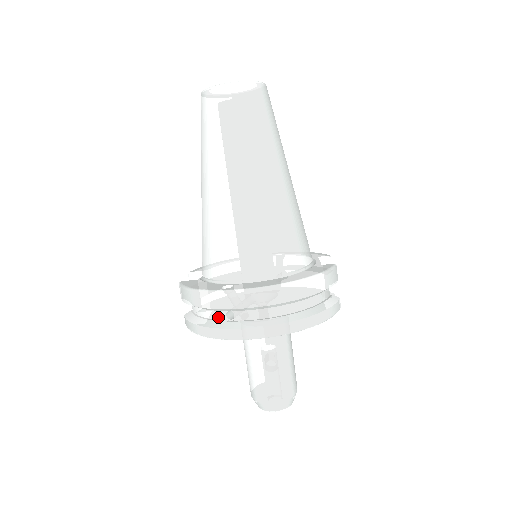
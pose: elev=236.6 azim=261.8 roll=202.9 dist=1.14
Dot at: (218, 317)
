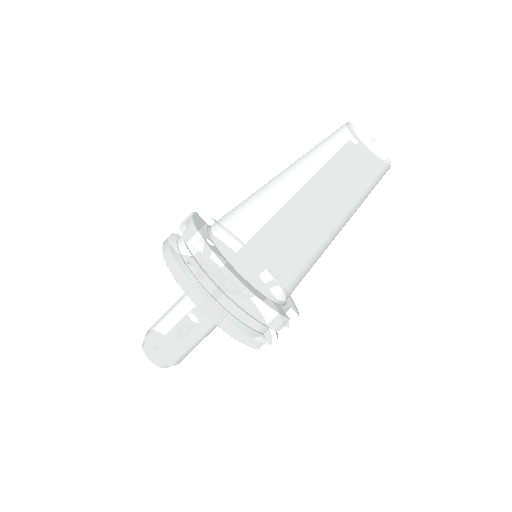
Dot at: (184, 253)
